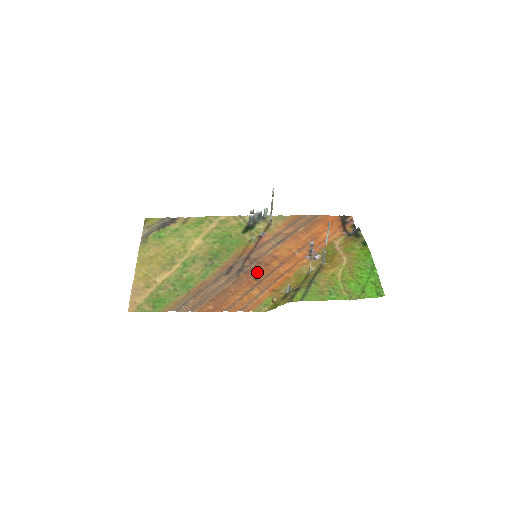
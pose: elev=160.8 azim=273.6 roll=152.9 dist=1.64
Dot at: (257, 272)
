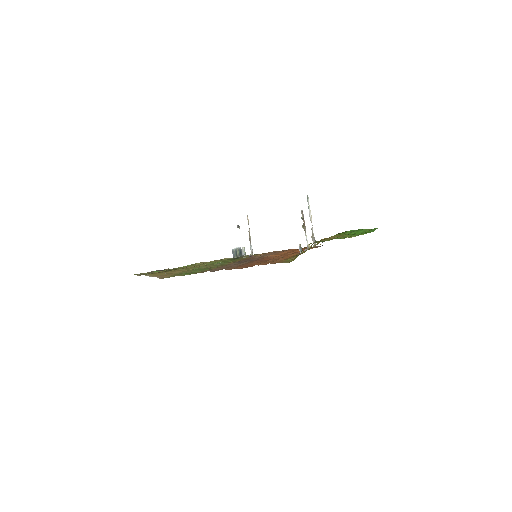
Dot at: occluded
